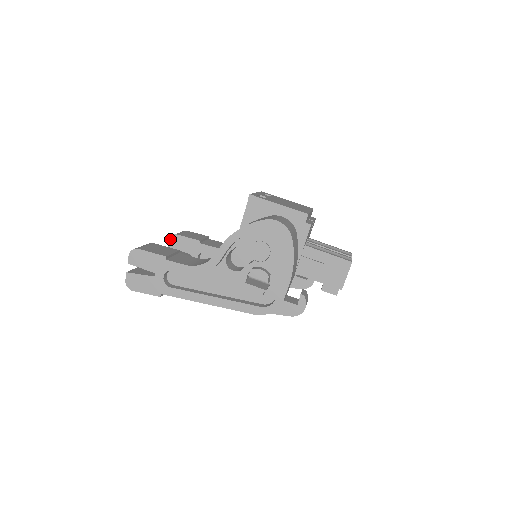
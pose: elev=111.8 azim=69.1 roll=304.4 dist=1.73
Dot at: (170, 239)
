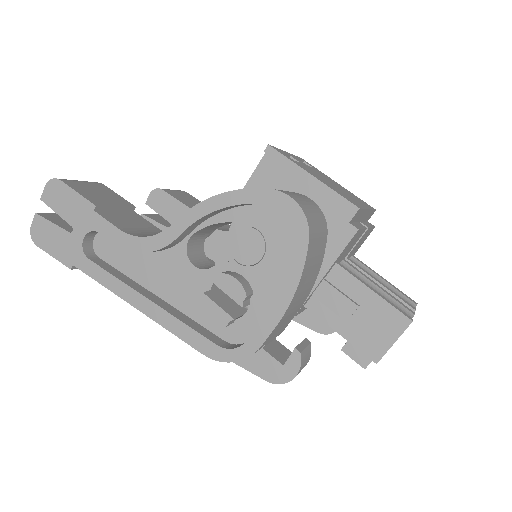
Dot at: (151, 193)
